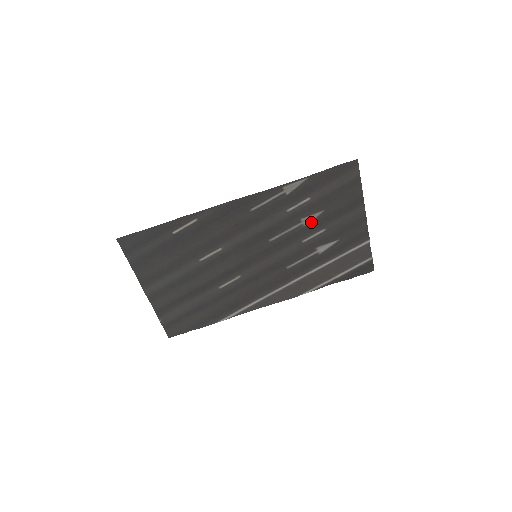
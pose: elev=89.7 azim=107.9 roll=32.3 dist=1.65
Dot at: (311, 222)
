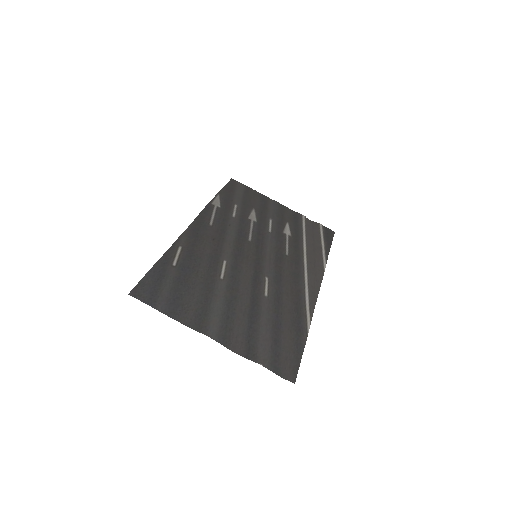
Dot at: (257, 218)
